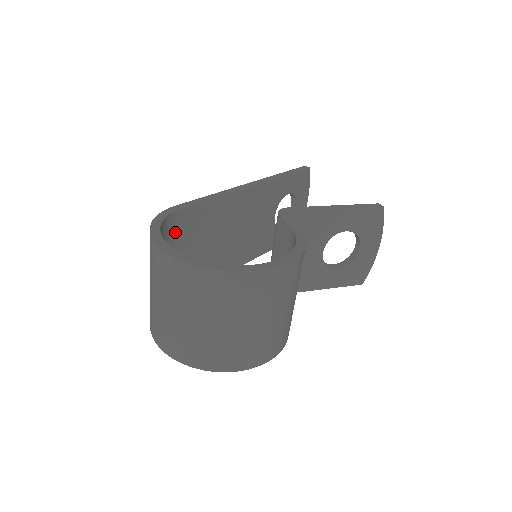
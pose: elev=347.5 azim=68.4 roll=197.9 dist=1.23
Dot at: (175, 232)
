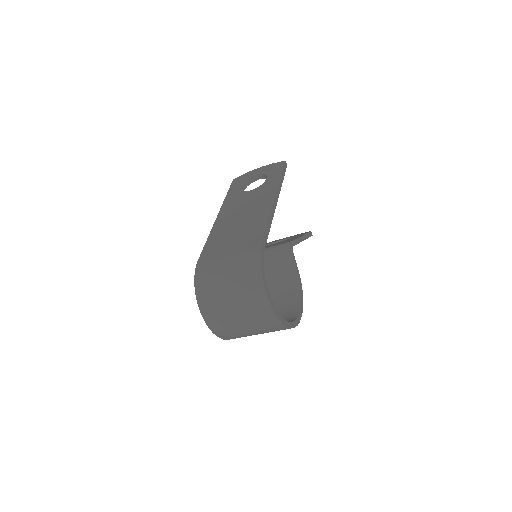
Dot at: occluded
